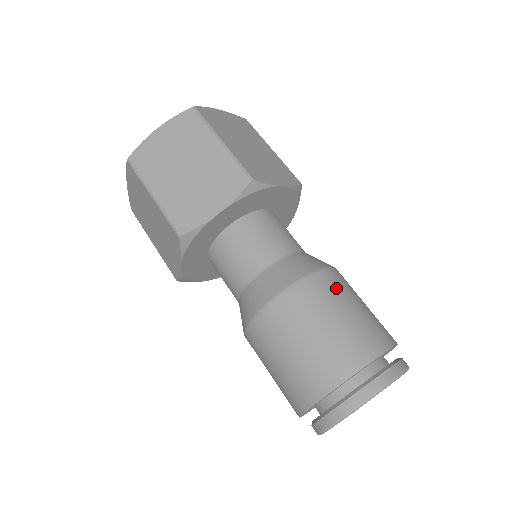
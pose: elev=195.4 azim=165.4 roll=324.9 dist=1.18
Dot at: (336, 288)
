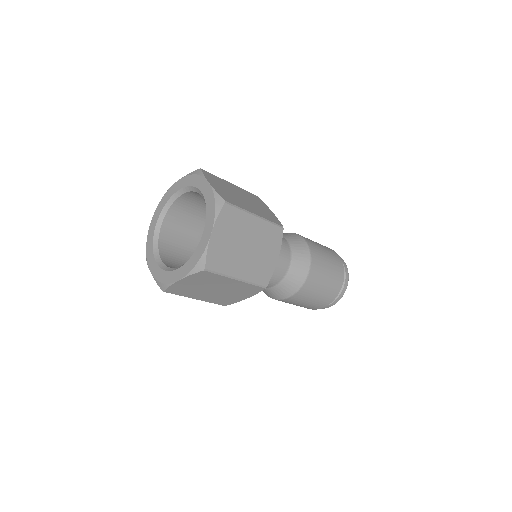
Dot at: (316, 247)
